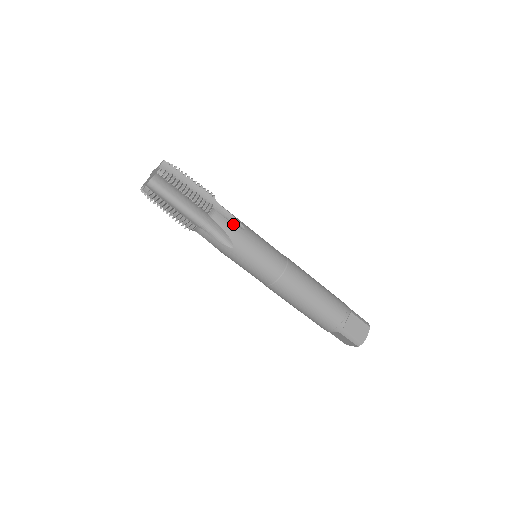
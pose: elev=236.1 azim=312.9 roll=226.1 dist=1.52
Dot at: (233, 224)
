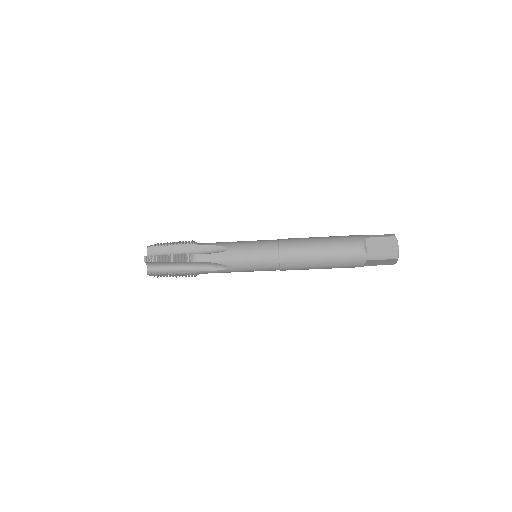
Dot at: (218, 270)
